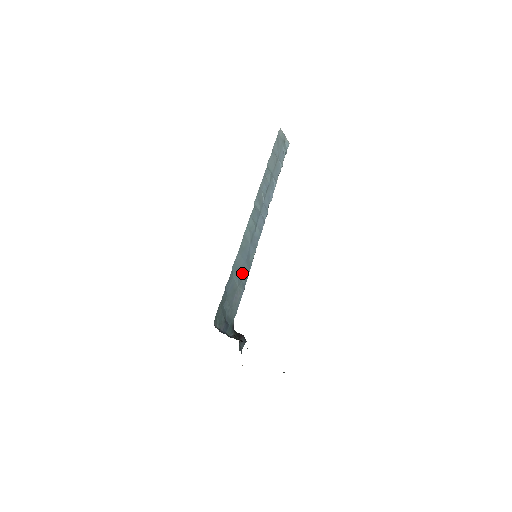
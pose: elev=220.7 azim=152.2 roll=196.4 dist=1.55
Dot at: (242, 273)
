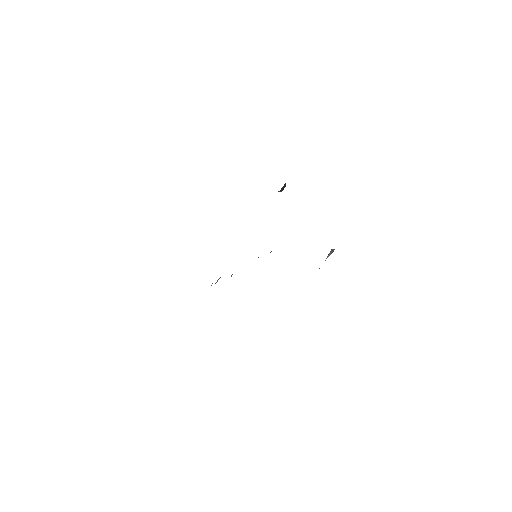
Dot at: occluded
